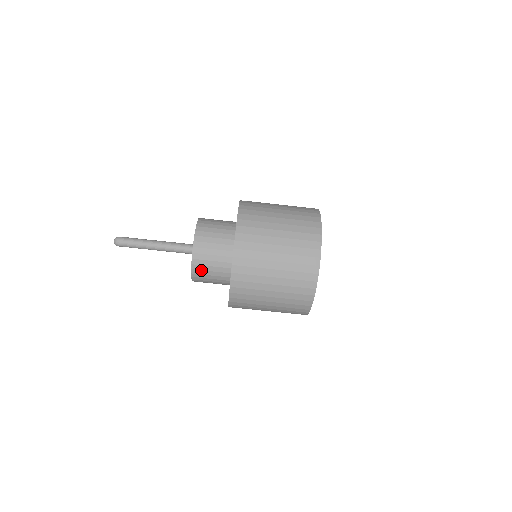
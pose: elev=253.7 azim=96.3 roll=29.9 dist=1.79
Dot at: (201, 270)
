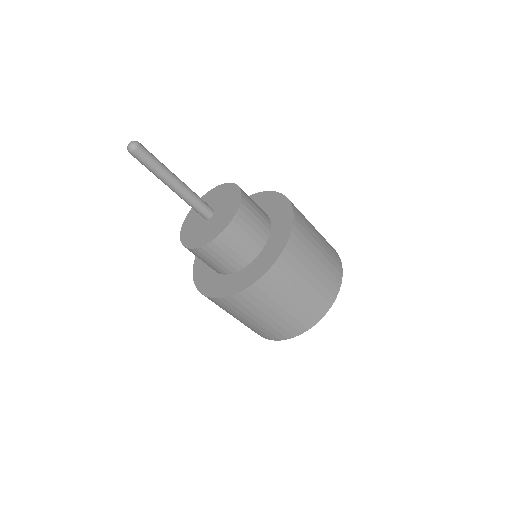
Dot at: (195, 254)
